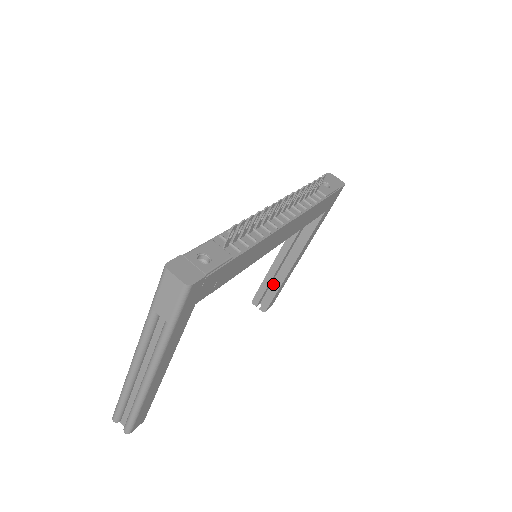
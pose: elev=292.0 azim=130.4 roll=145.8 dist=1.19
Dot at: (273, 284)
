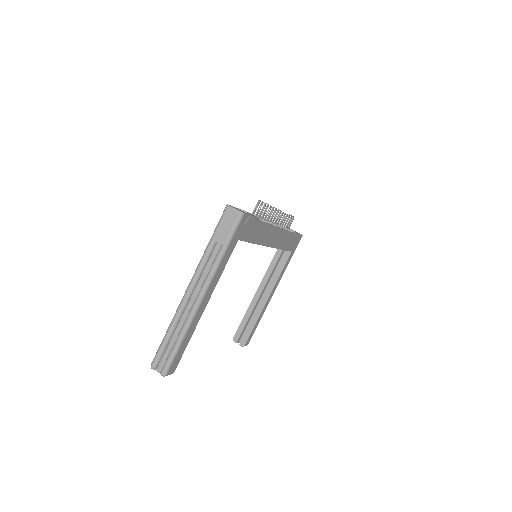
Dot at: (252, 318)
